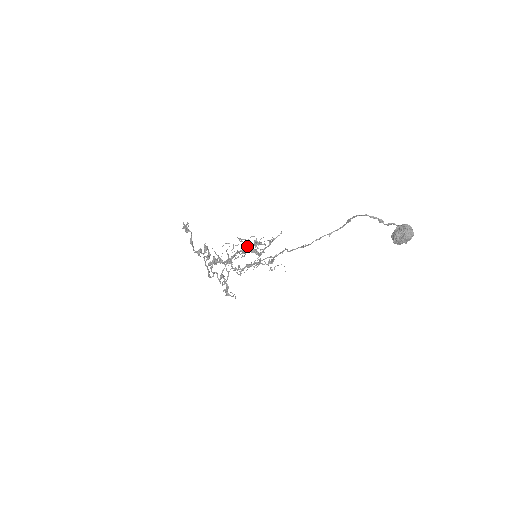
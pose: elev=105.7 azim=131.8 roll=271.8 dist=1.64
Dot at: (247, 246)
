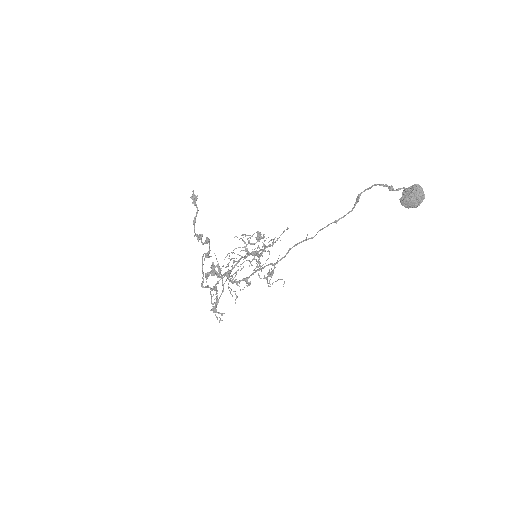
Dot at: (249, 241)
